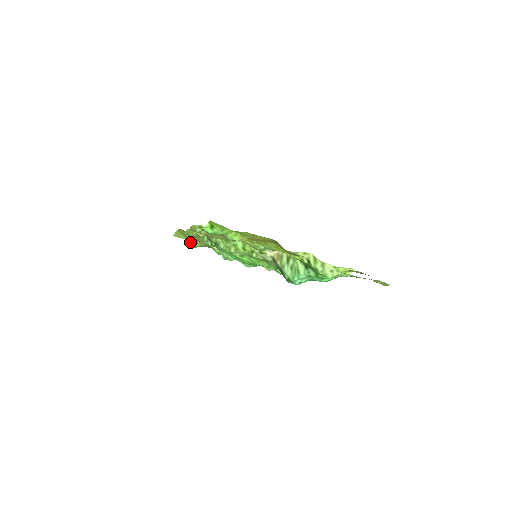
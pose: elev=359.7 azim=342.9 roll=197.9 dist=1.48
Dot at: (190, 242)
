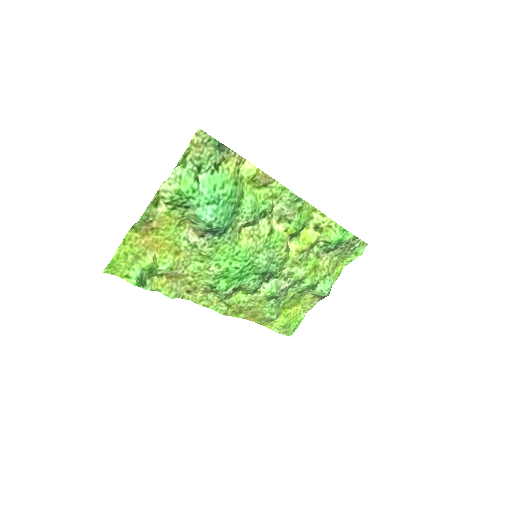
Dot at: (268, 317)
